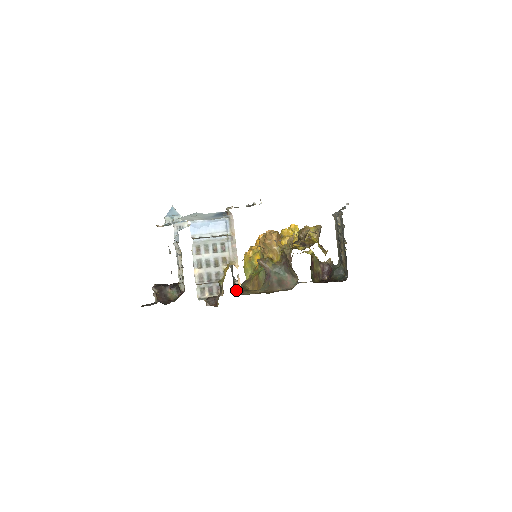
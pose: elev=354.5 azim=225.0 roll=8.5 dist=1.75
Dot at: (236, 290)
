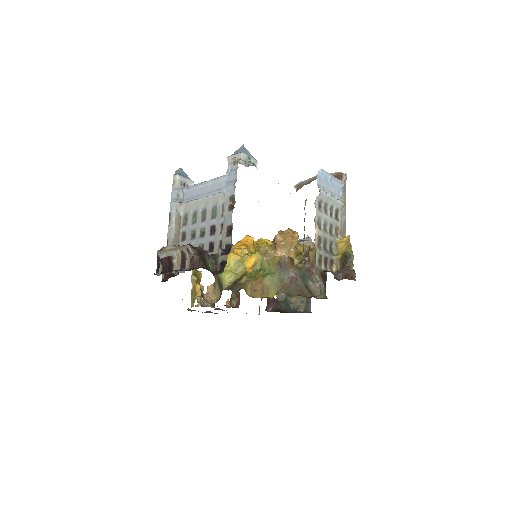
Dot at: occluded
